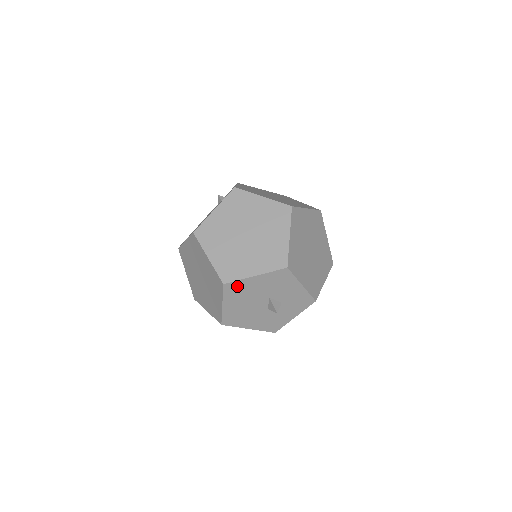
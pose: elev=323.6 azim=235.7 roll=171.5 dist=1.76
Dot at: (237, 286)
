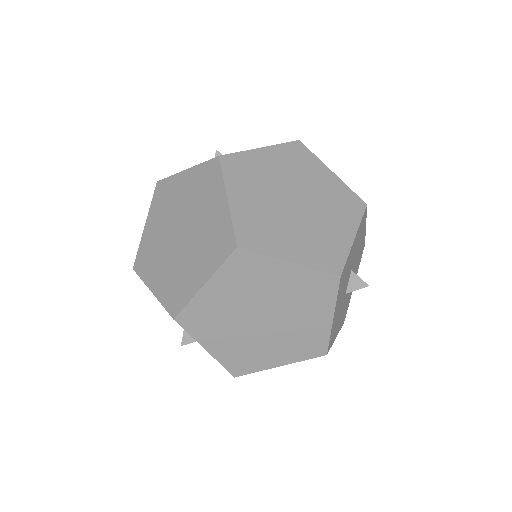
Dot at: occluded
